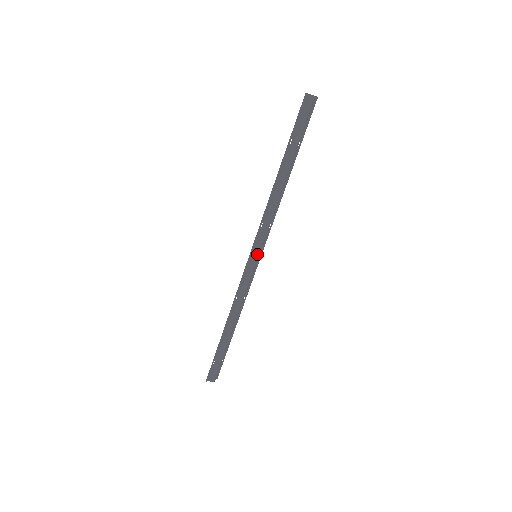
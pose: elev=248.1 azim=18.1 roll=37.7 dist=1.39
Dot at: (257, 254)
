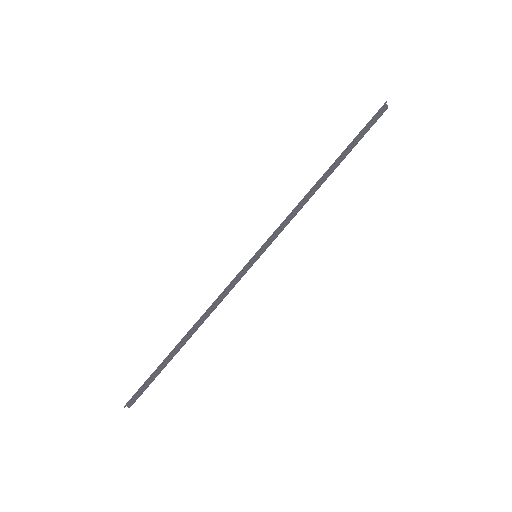
Dot at: occluded
